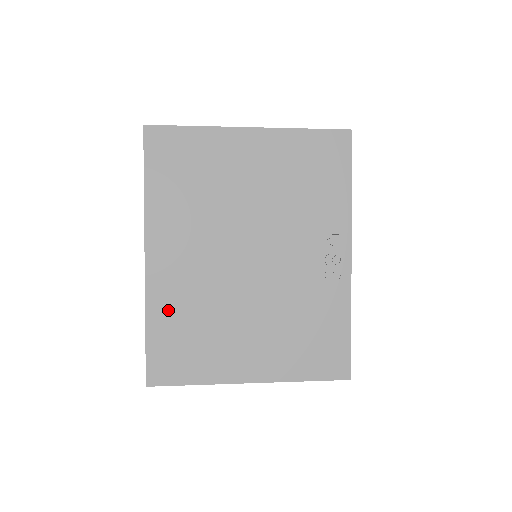
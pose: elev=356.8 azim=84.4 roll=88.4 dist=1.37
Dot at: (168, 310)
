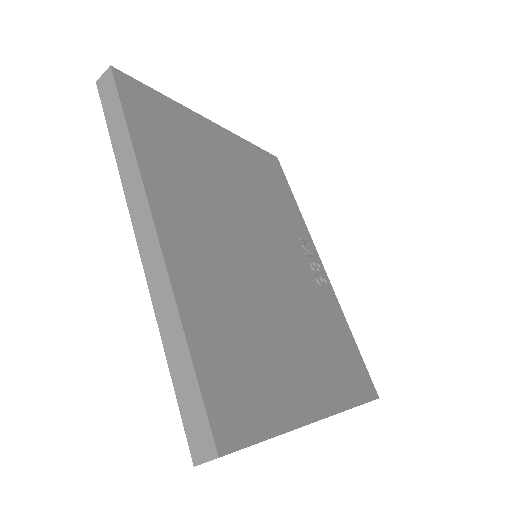
Dot at: (206, 311)
